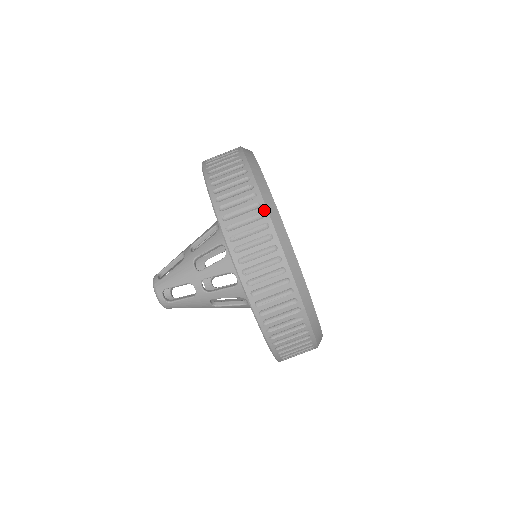
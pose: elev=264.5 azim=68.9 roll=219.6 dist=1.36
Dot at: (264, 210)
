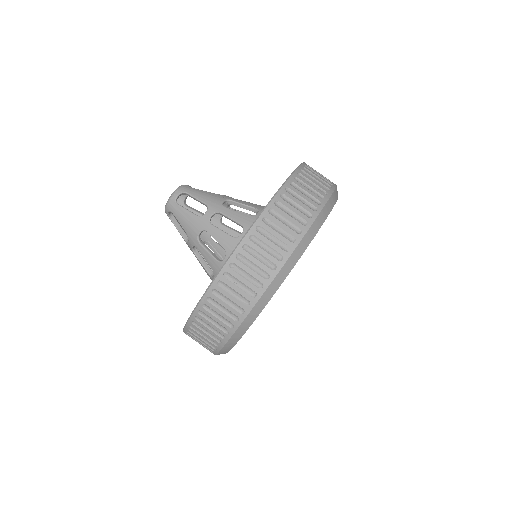
Dot at: (241, 318)
